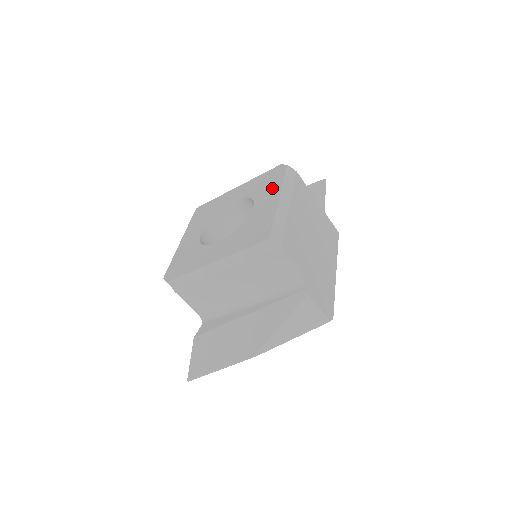
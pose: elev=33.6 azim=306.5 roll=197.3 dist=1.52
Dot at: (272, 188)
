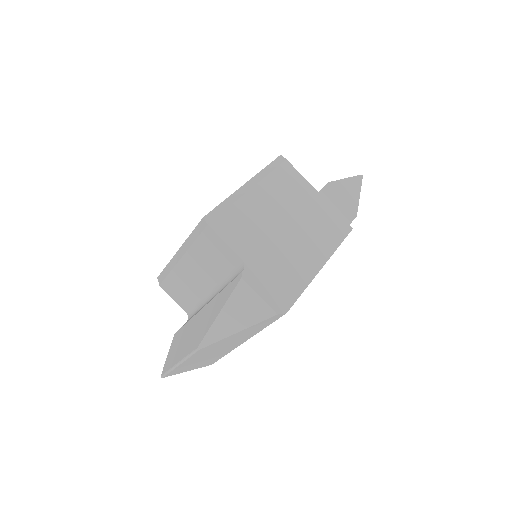
Dot at: occluded
